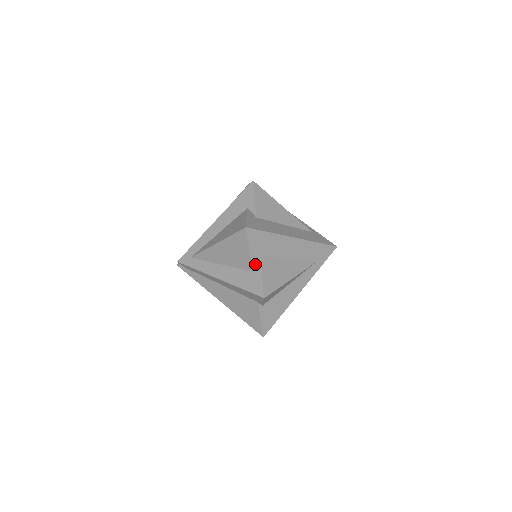
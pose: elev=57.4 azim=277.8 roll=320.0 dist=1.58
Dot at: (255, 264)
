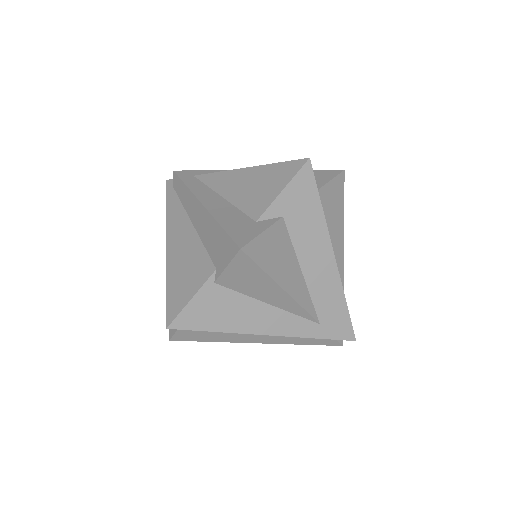
Dot at: (268, 217)
